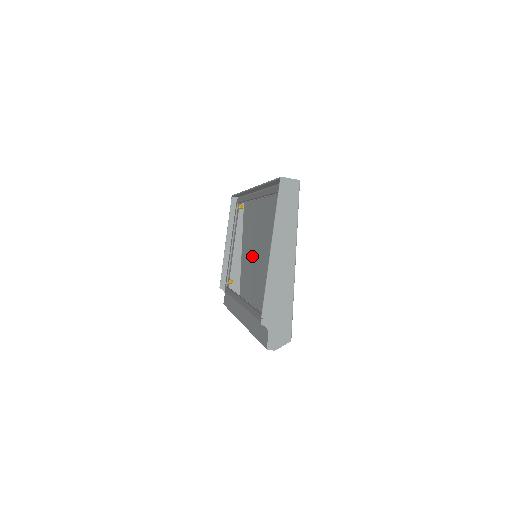
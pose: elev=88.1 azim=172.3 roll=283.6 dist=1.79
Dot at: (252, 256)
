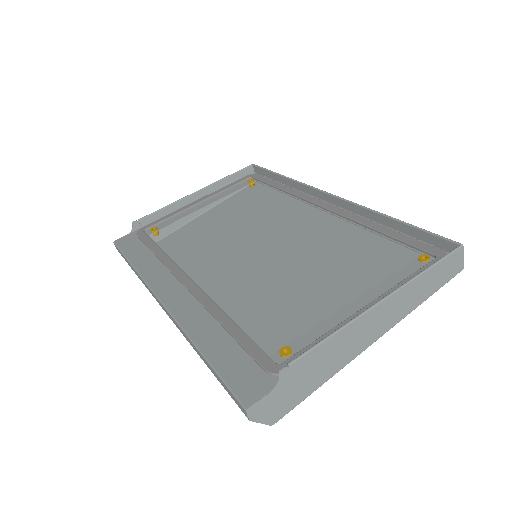
Dot at: (225, 243)
